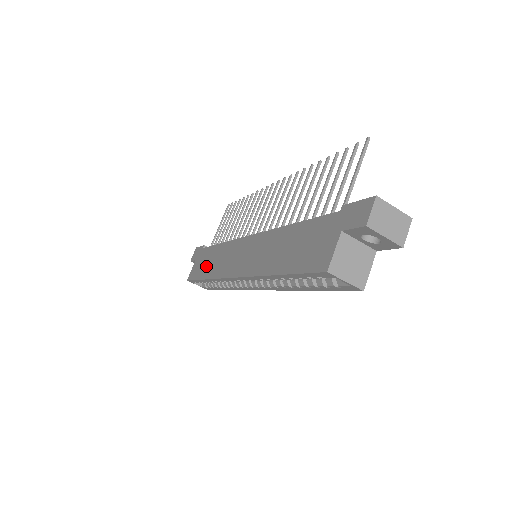
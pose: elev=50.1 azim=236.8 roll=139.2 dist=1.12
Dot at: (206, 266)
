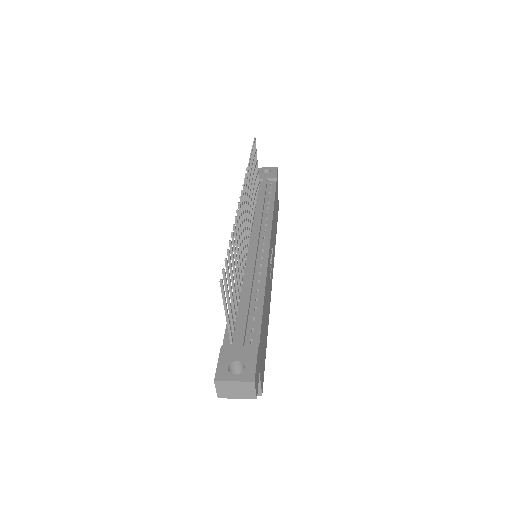
Dot at: occluded
